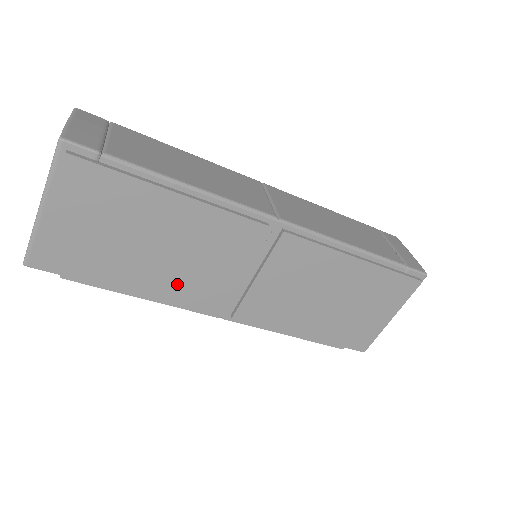
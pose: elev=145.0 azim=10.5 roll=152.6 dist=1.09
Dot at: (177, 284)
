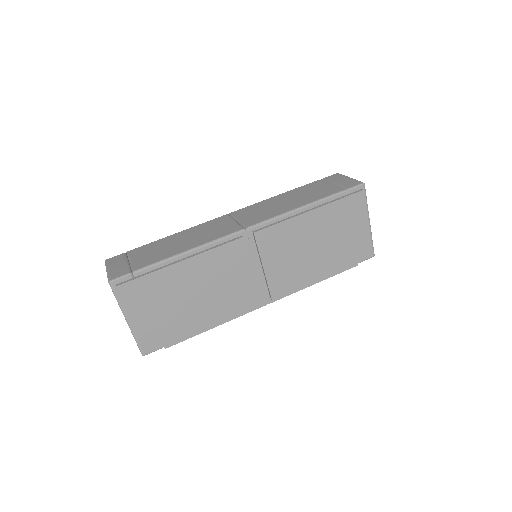
Dot at: (225, 305)
